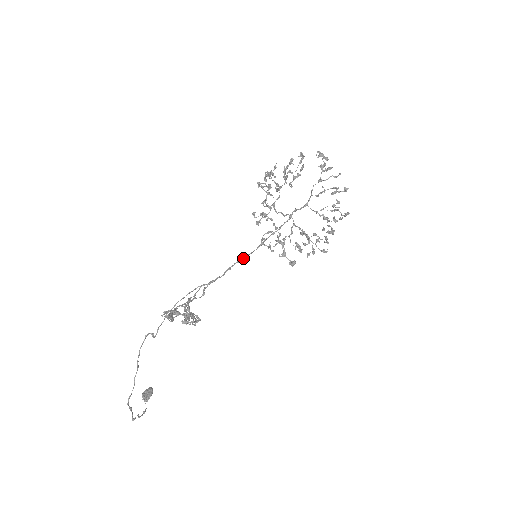
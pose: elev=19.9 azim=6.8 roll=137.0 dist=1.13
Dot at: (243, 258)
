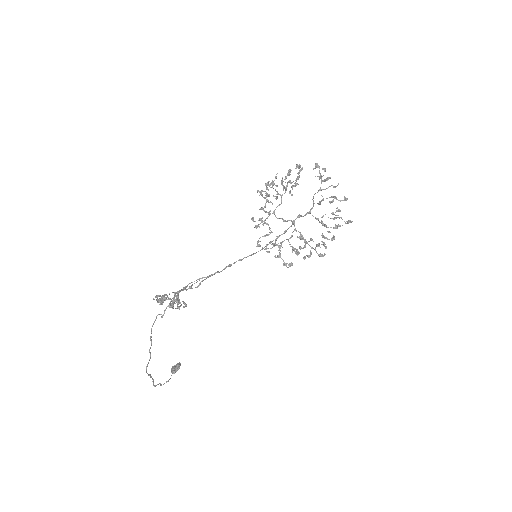
Dot at: (246, 257)
